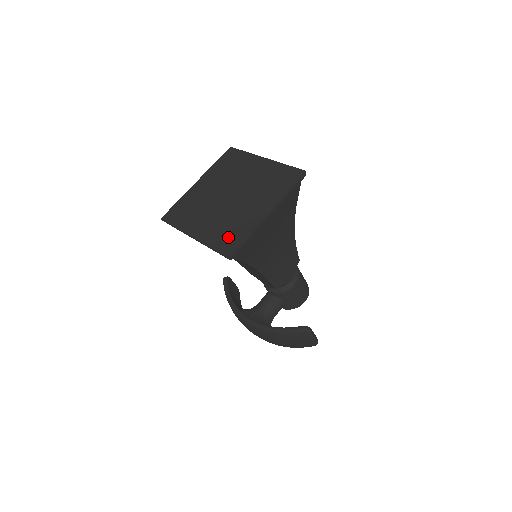
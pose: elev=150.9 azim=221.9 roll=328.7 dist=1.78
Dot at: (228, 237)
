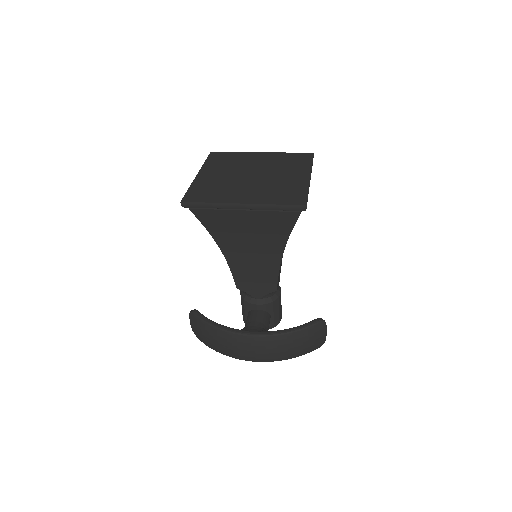
Dot at: (288, 195)
